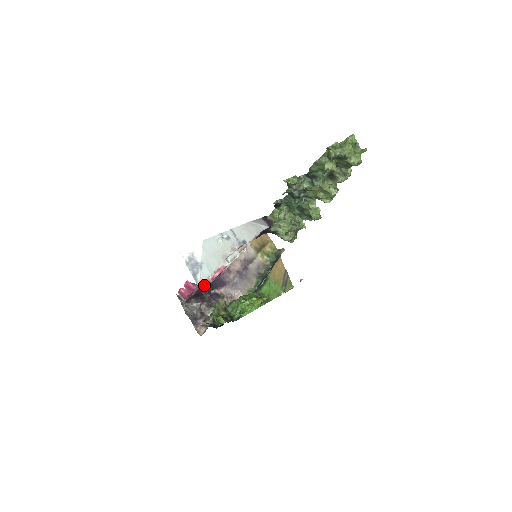
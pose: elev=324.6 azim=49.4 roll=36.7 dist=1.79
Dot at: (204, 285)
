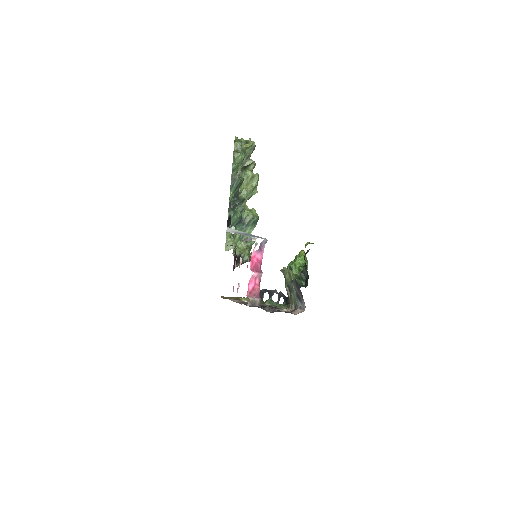
Dot at: occluded
